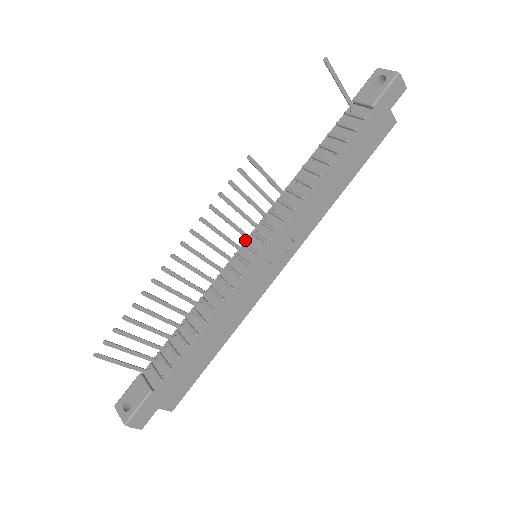
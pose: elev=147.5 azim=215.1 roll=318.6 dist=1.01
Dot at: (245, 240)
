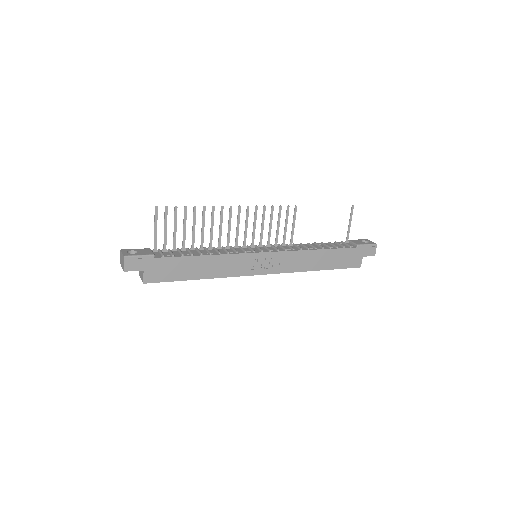
Dot at: occluded
